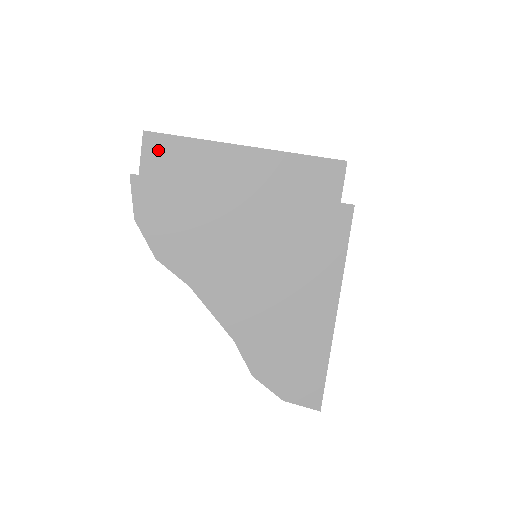
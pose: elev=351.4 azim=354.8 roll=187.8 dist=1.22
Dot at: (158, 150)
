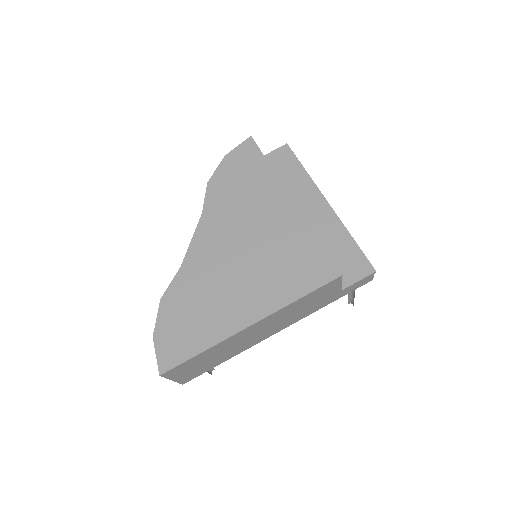
Dot at: (282, 158)
